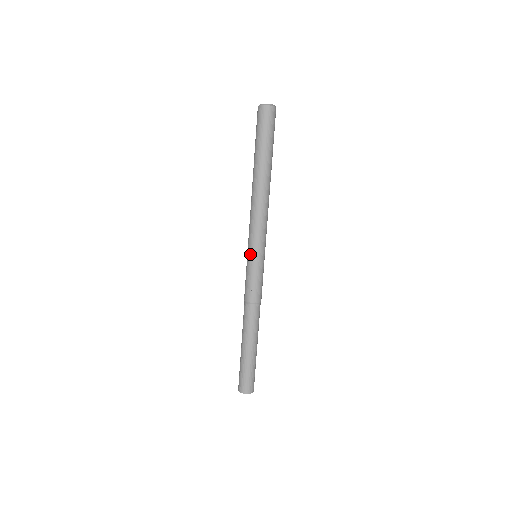
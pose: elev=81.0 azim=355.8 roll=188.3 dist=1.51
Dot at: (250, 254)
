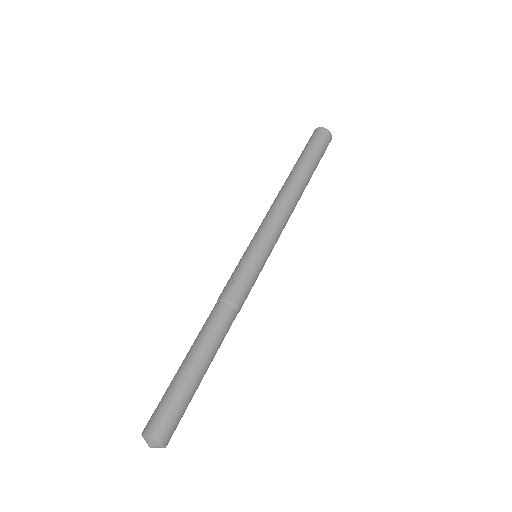
Dot at: (250, 246)
